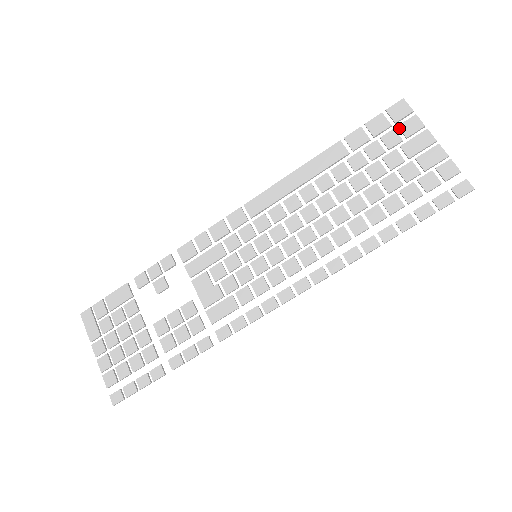
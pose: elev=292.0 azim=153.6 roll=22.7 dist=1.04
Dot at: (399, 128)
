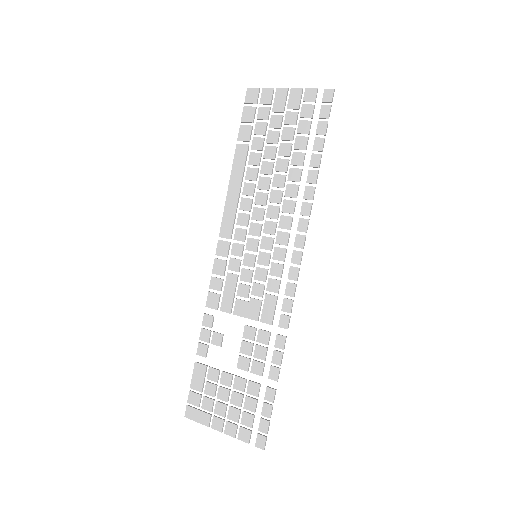
Dot at: occluded
